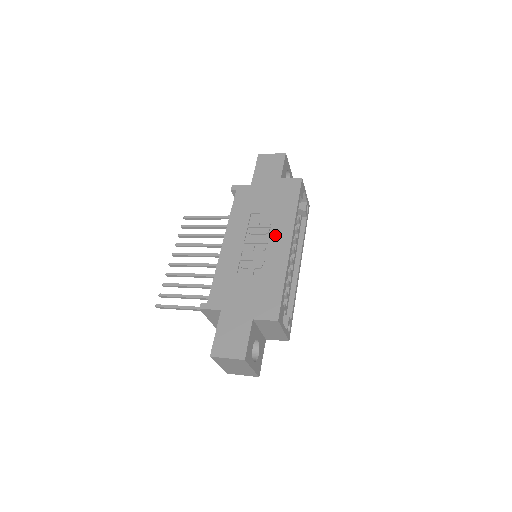
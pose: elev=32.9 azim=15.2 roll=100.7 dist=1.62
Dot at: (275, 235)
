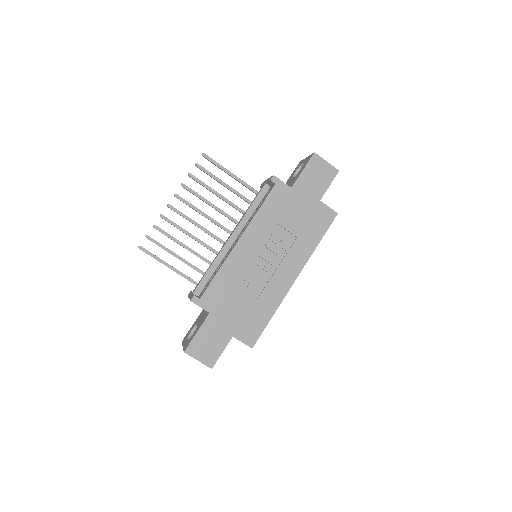
Dot at: (287, 263)
